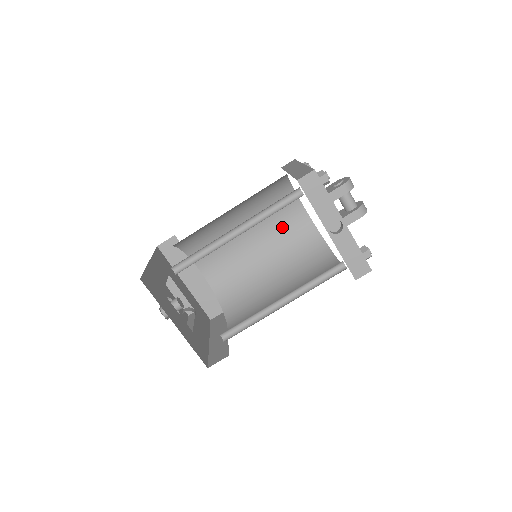
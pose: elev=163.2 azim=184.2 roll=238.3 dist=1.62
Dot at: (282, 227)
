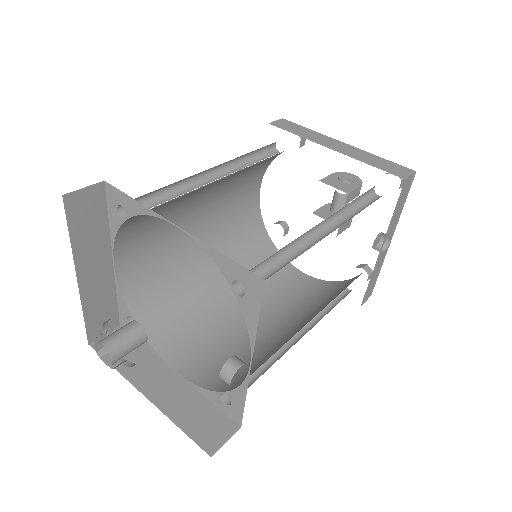
Dot at: (233, 206)
